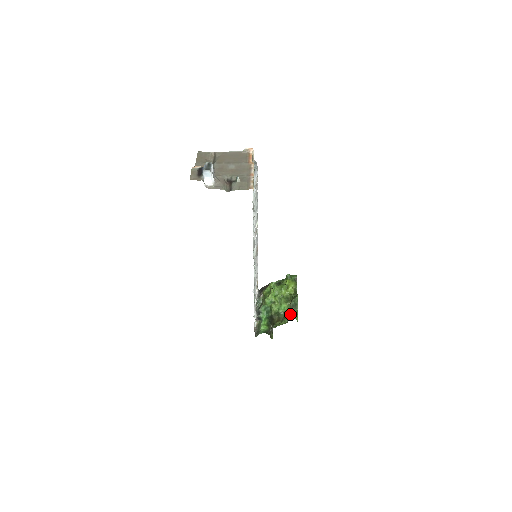
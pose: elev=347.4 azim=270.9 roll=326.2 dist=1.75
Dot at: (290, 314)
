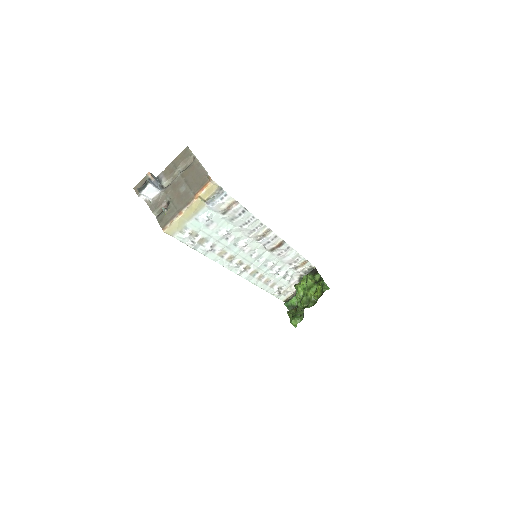
Dot at: (296, 316)
